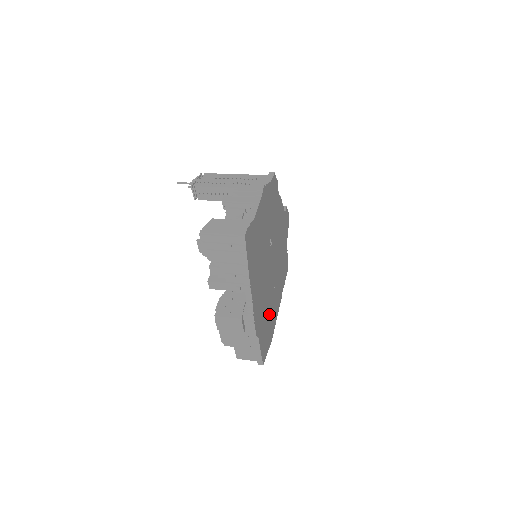
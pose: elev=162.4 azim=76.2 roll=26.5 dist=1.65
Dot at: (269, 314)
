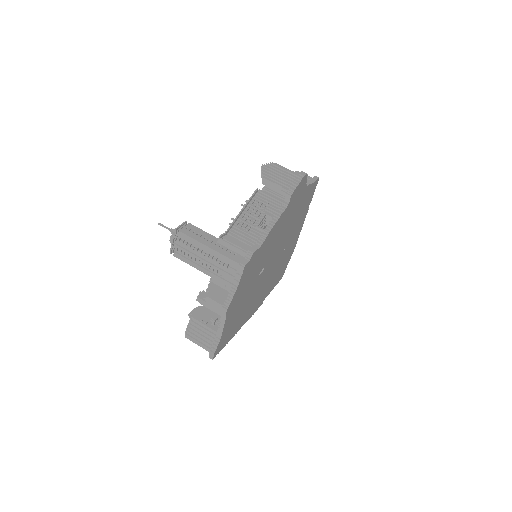
Dot at: (281, 264)
